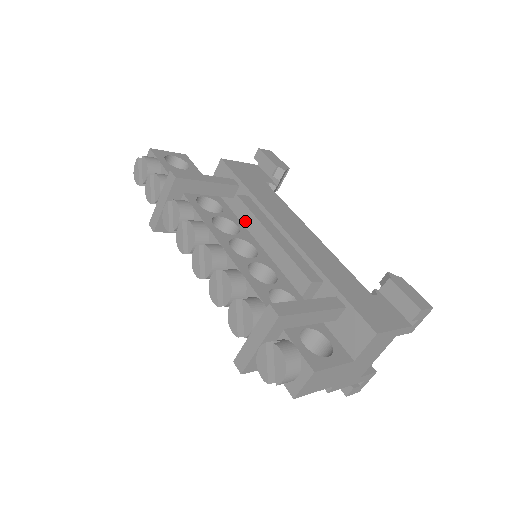
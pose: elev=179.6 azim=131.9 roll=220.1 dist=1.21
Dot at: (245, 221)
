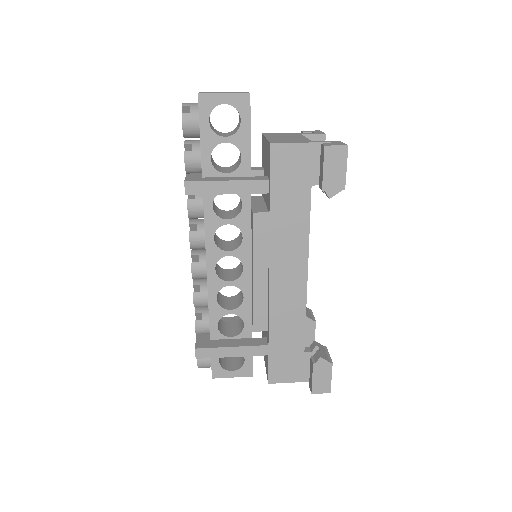
Dot at: (251, 236)
